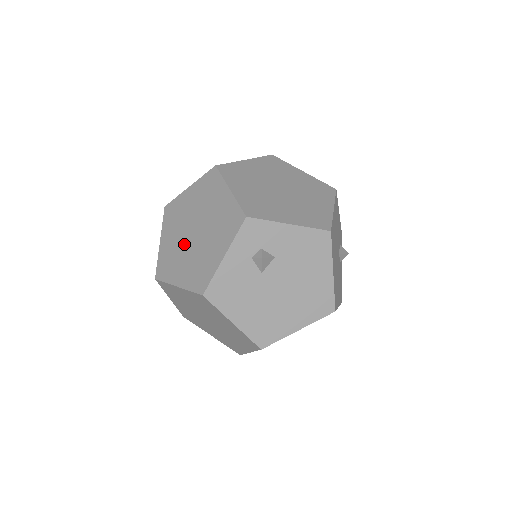
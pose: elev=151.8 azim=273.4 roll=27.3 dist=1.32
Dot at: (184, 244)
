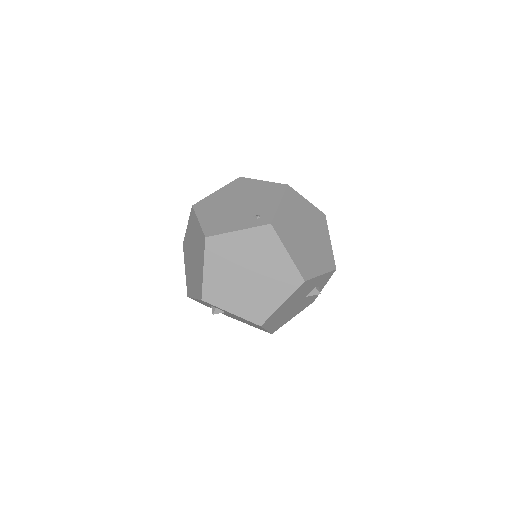
Dot at: (190, 254)
